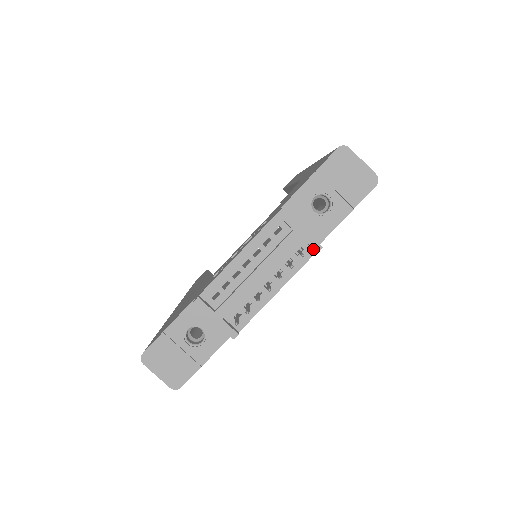
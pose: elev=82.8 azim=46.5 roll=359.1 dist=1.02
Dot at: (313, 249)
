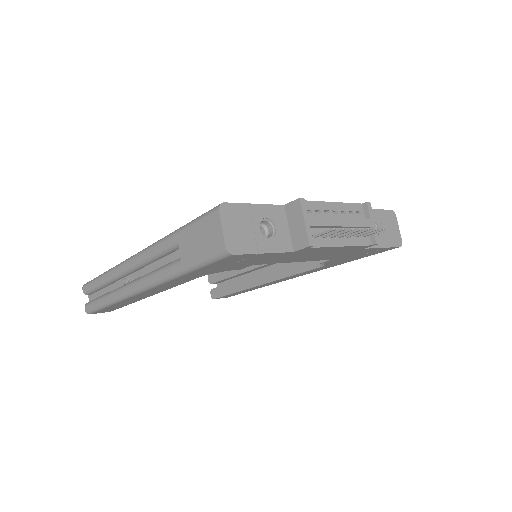
Dot at: (371, 241)
